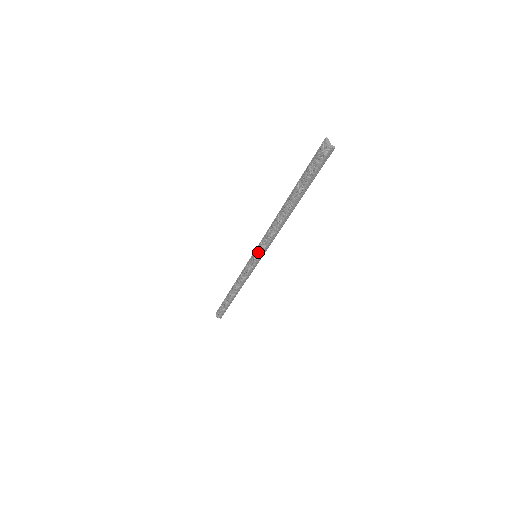
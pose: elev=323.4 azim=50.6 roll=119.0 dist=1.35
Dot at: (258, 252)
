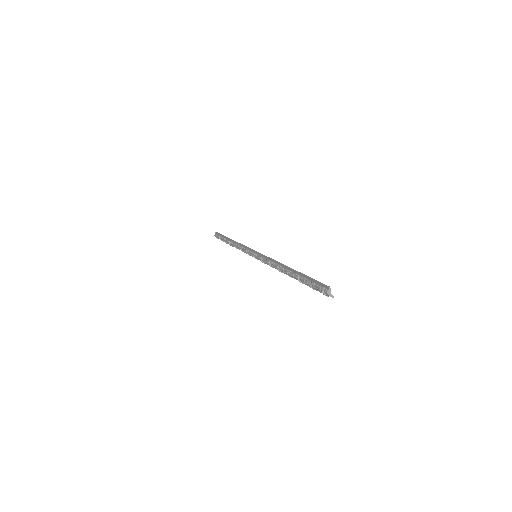
Dot at: (258, 259)
